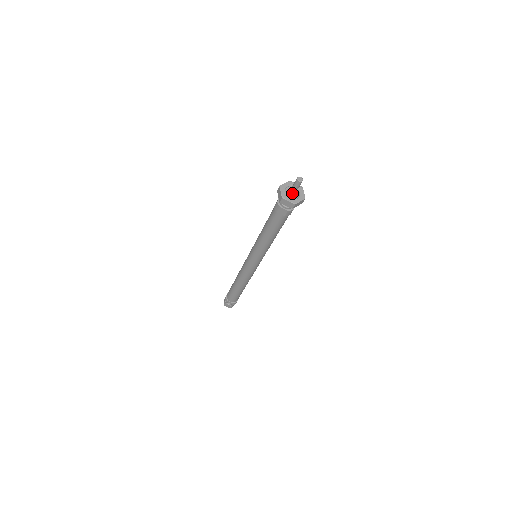
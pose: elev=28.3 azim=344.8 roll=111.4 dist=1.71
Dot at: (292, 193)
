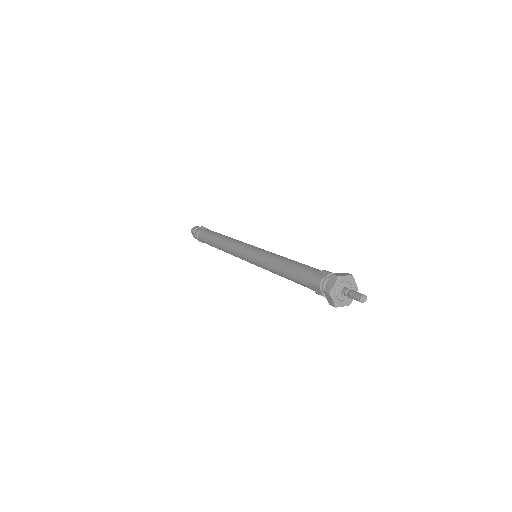
Dot at: (343, 294)
